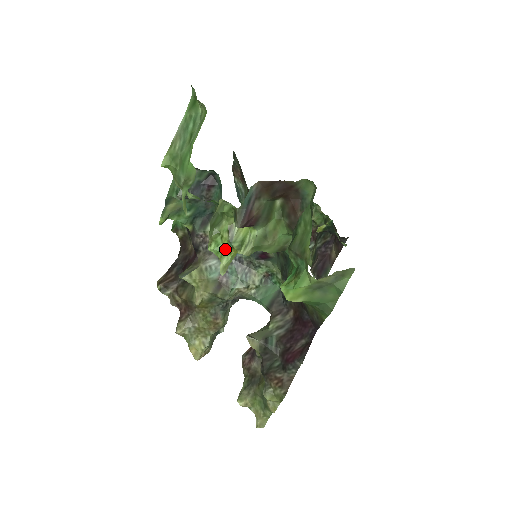
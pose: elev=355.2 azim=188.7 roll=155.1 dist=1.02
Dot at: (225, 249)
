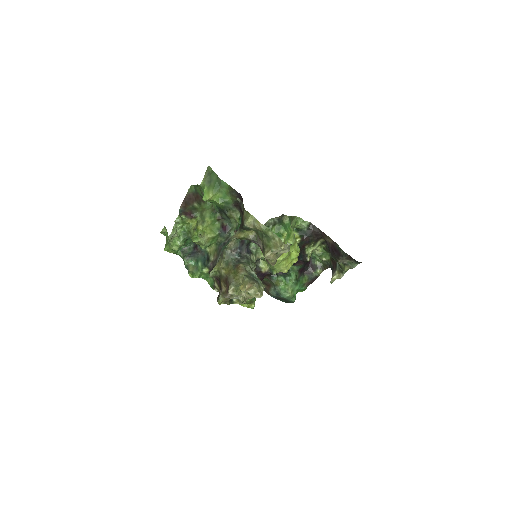
Dot at: (197, 234)
